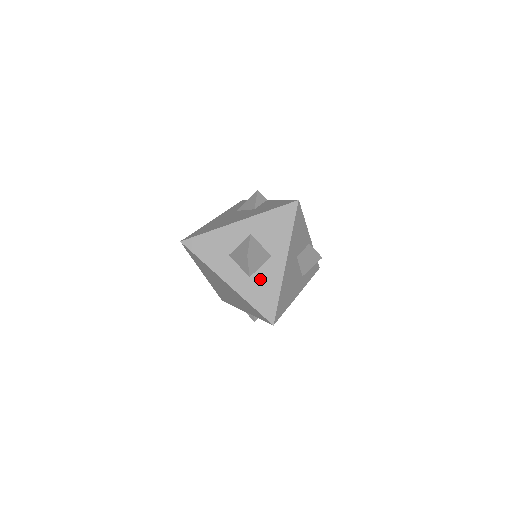
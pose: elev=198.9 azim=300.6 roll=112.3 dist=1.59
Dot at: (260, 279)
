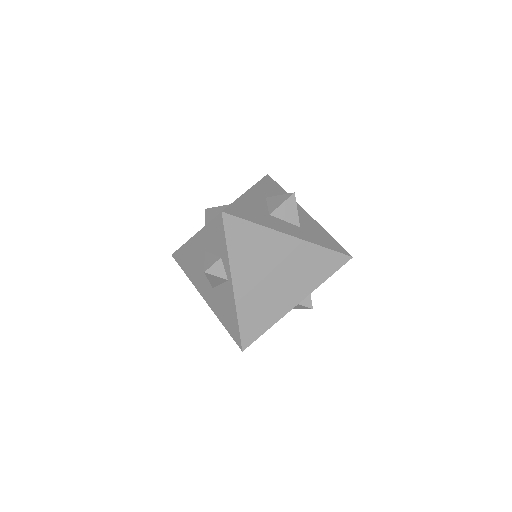
Dot at: (307, 227)
